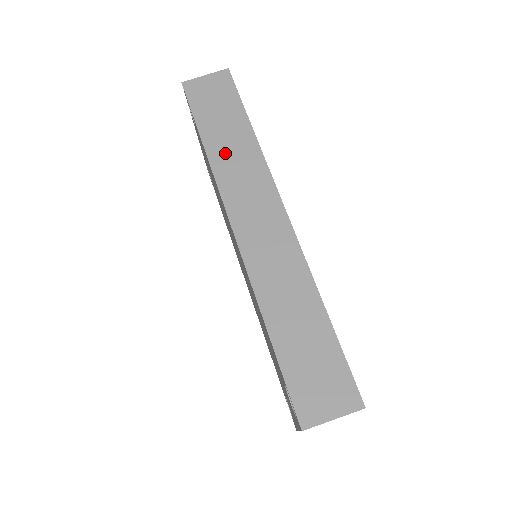
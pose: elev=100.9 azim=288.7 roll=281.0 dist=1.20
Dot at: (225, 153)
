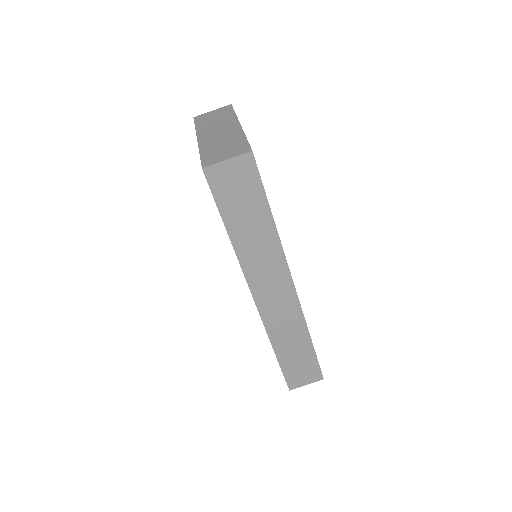
Dot at: (249, 244)
